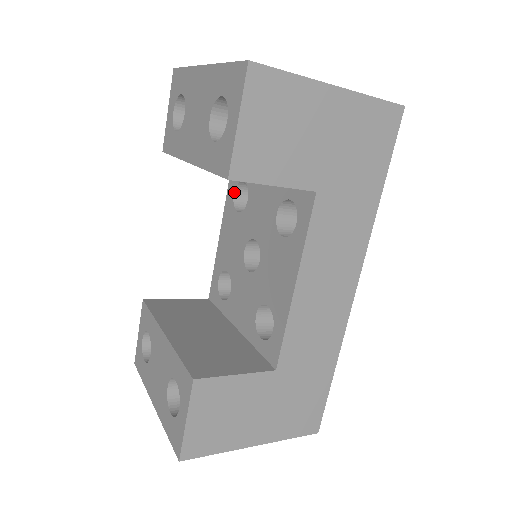
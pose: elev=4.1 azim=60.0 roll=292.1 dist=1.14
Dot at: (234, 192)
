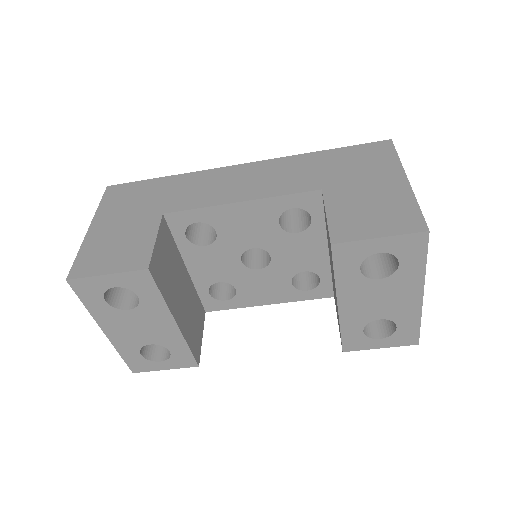
Dot at: occluded
